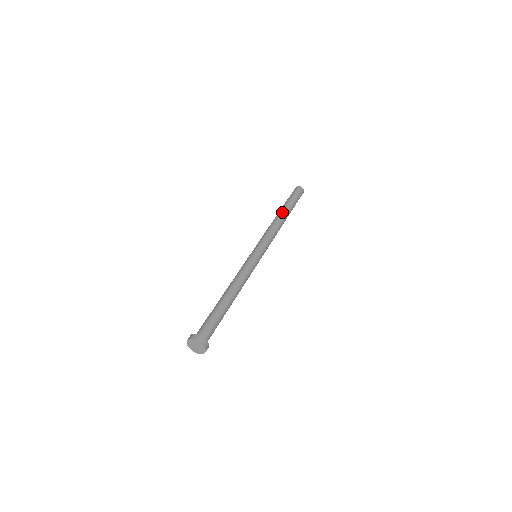
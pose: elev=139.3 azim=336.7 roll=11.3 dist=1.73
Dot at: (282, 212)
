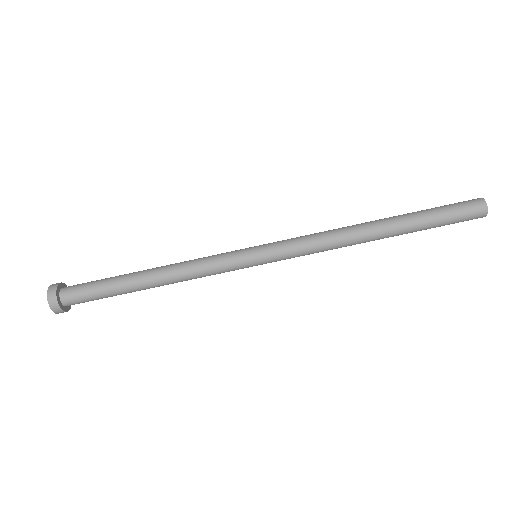
Dot at: (384, 232)
